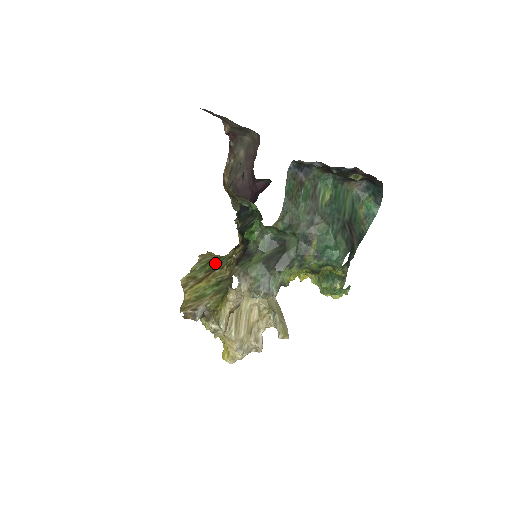
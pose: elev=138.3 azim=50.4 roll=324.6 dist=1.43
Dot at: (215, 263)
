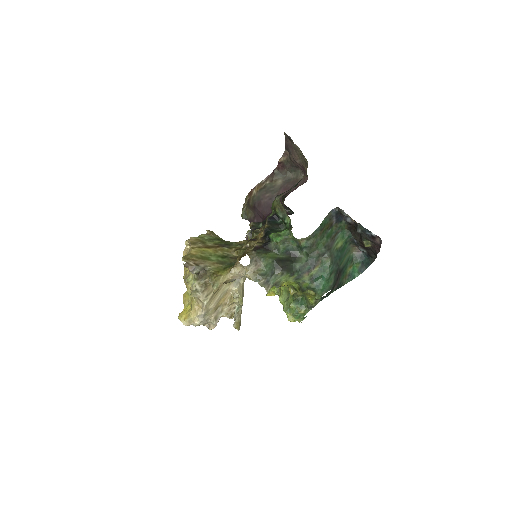
Dot at: (225, 242)
